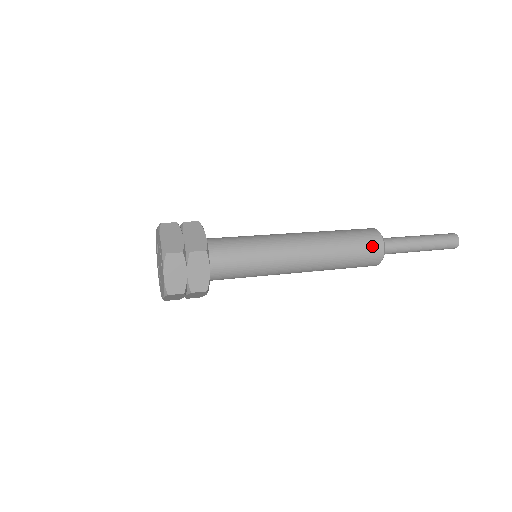
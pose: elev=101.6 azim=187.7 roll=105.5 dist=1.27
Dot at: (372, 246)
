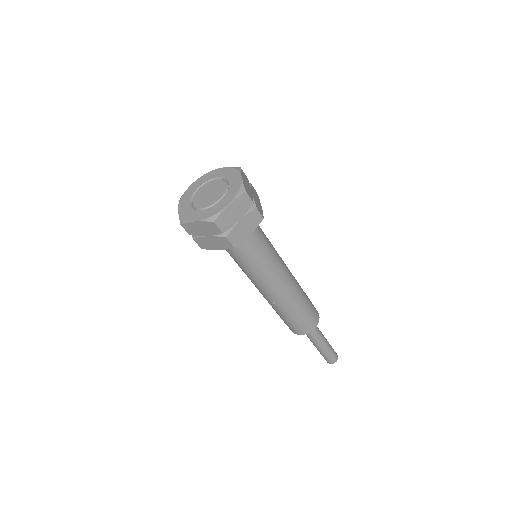
Dot at: (314, 318)
